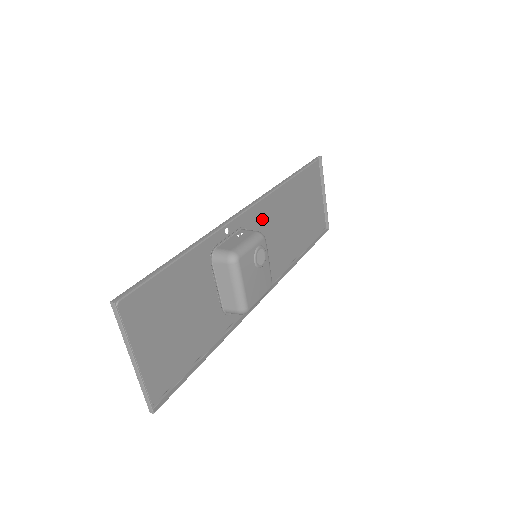
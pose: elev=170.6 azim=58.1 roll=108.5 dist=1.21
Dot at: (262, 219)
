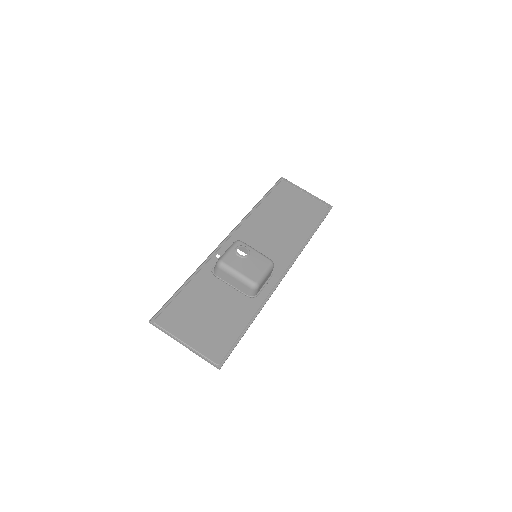
Dot at: (248, 236)
